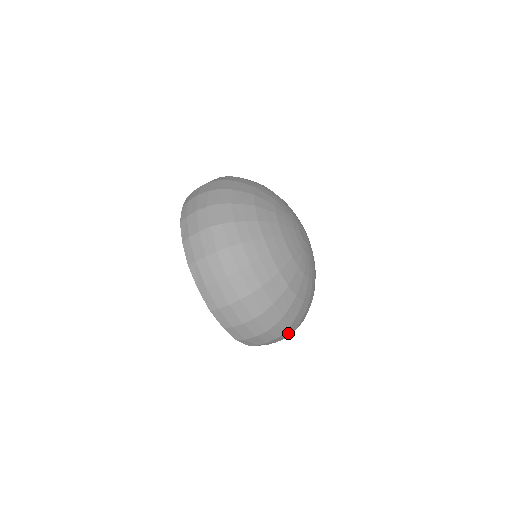
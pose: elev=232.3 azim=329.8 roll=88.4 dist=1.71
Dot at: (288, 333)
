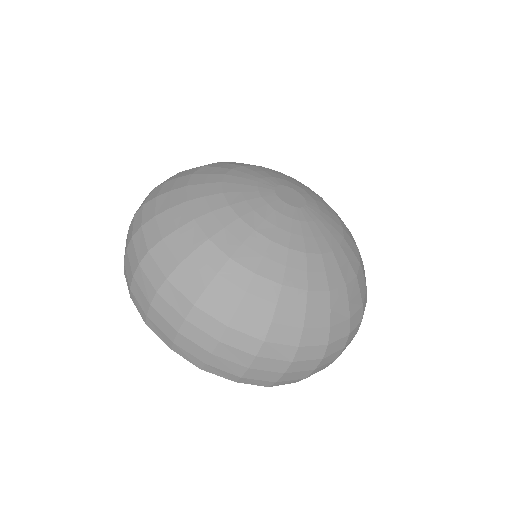
Dot at: (283, 349)
